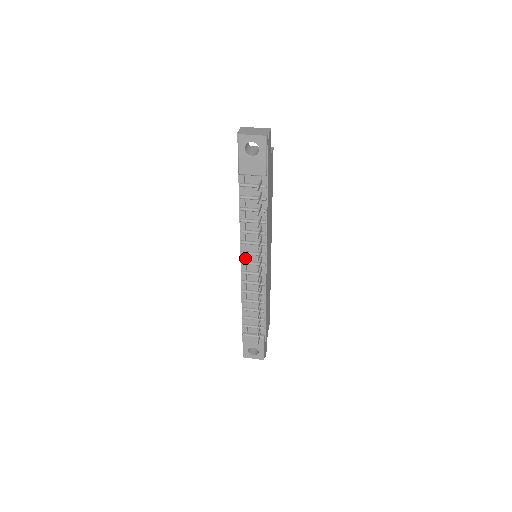
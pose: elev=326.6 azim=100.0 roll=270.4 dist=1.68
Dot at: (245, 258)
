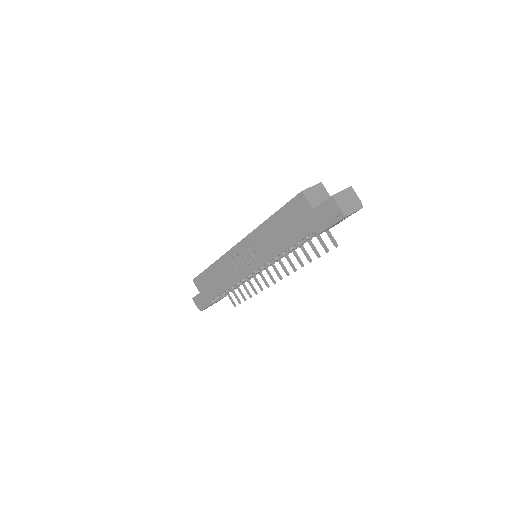
Dot at: occluded
